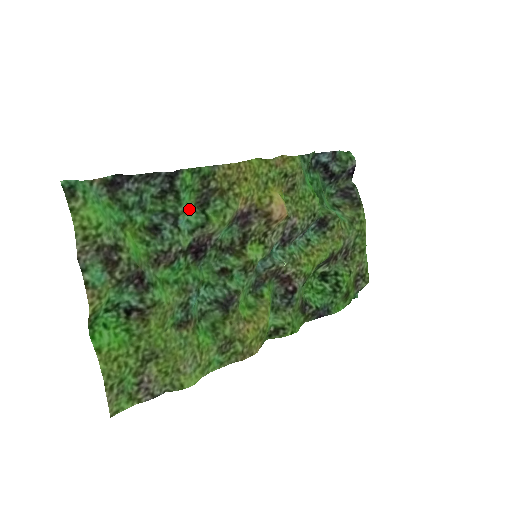
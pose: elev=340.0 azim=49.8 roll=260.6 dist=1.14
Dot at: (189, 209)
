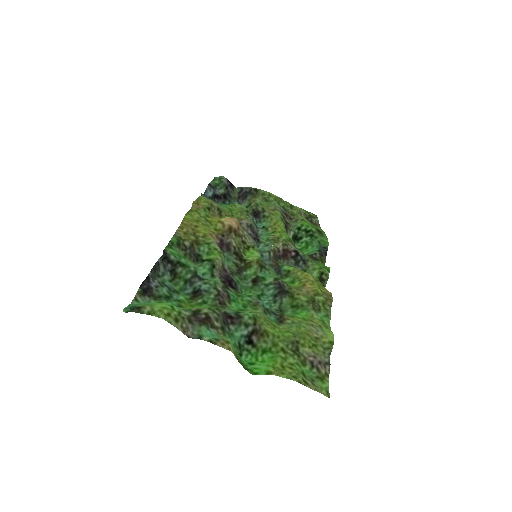
Dot at: occluded
